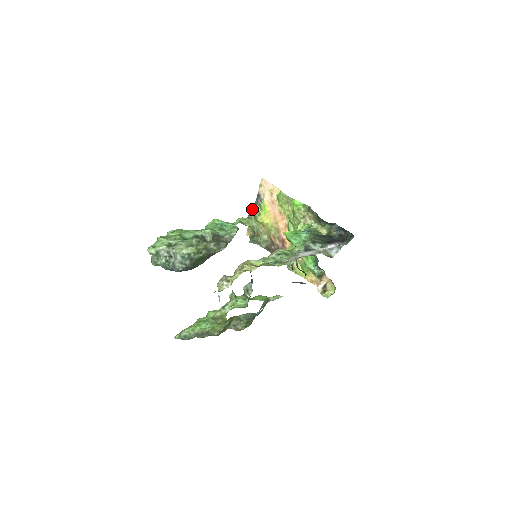
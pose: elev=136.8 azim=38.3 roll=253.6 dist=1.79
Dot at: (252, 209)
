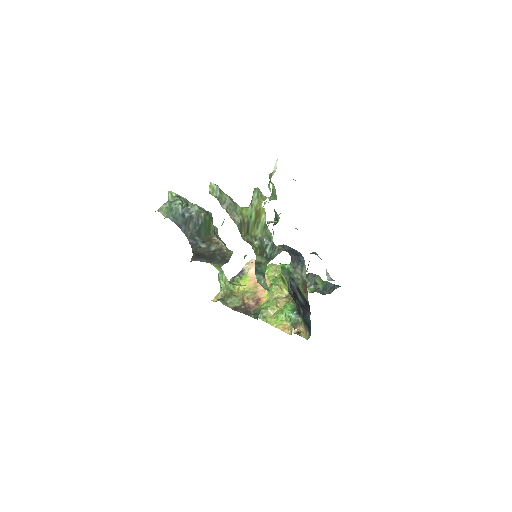
Dot at: (230, 280)
